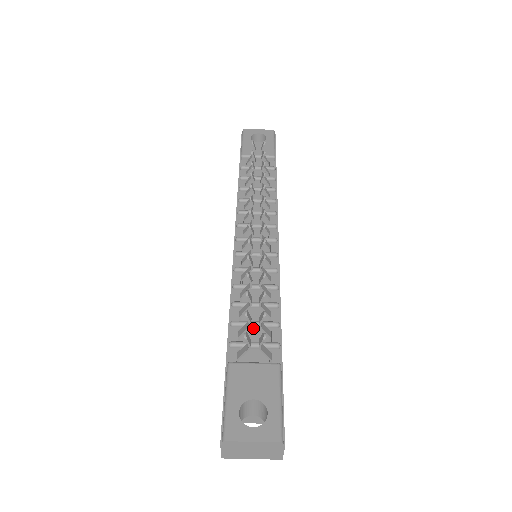
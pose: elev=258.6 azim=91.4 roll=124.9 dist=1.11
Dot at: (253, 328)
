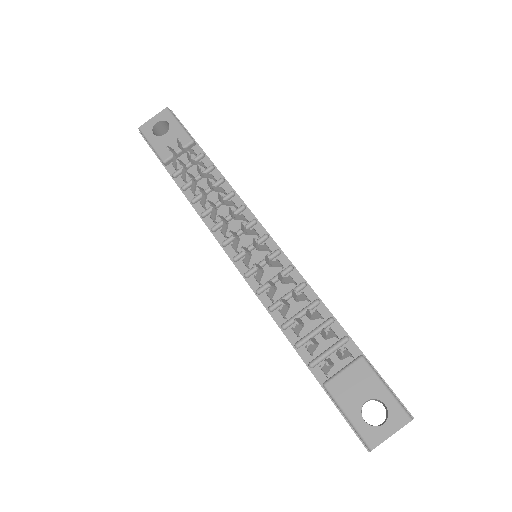
Dot at: (315, 337)
